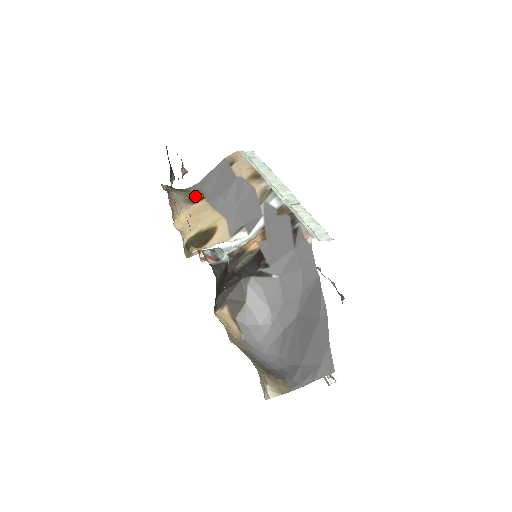
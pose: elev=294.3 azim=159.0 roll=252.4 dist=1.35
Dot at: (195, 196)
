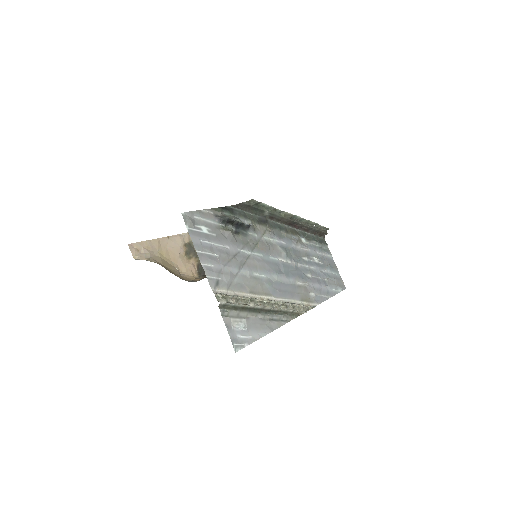
Dot at: occluded
